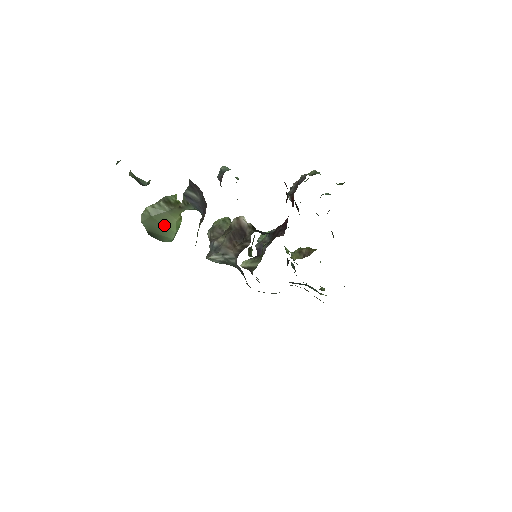
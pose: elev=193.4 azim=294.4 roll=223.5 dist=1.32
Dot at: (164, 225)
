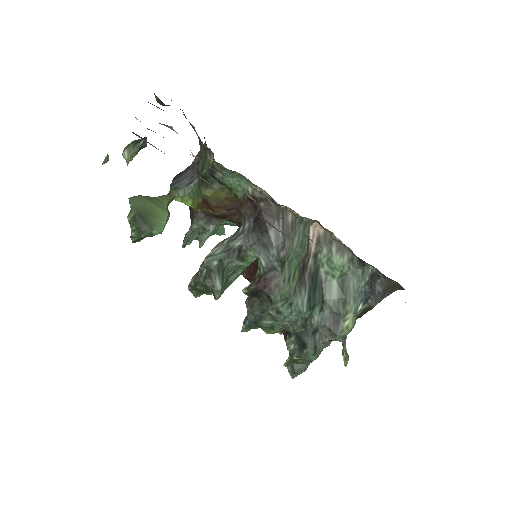
Dot at: (155, 205)
